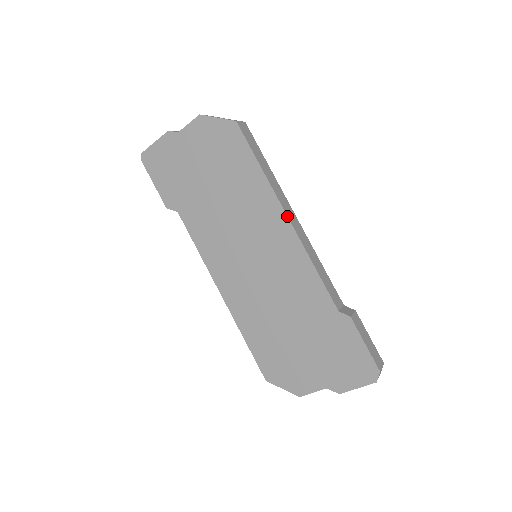
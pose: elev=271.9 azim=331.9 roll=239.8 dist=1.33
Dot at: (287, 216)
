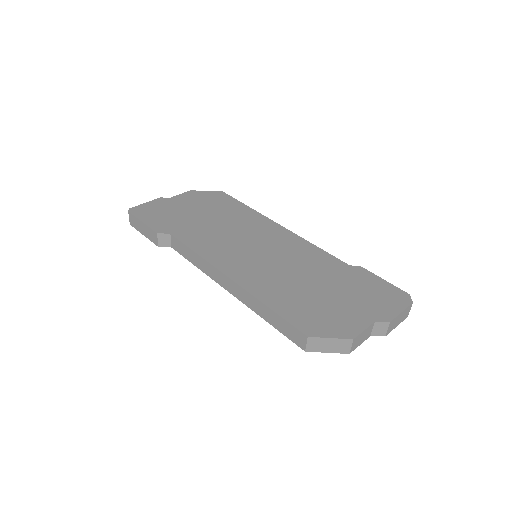
Dot at: (279, 224)
